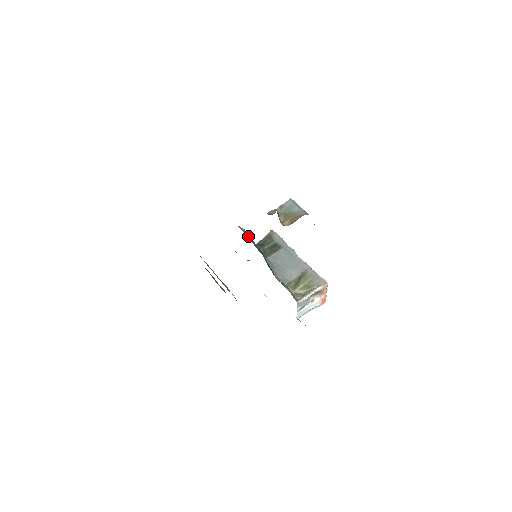
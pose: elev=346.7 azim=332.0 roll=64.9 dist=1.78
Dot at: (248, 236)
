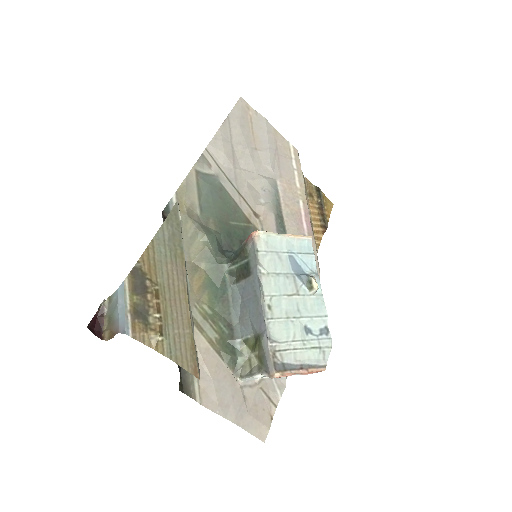
Dot at: (196, 257)
